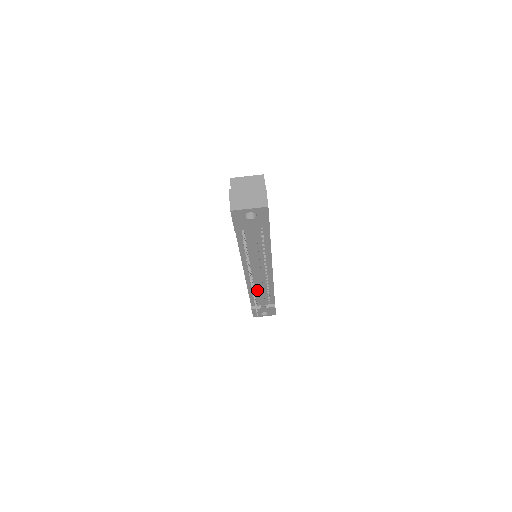
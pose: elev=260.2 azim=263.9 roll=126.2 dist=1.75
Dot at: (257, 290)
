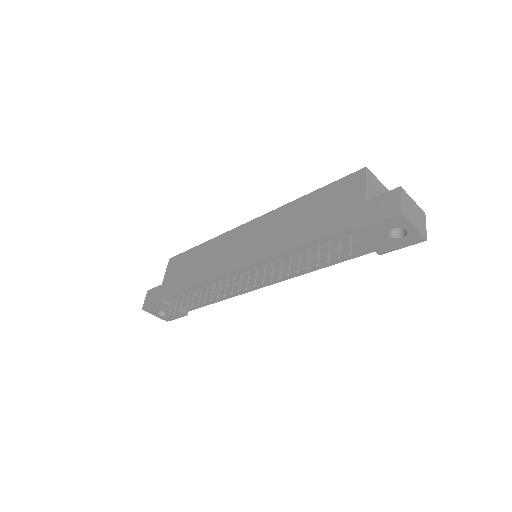
Dot at: (208, 290)
